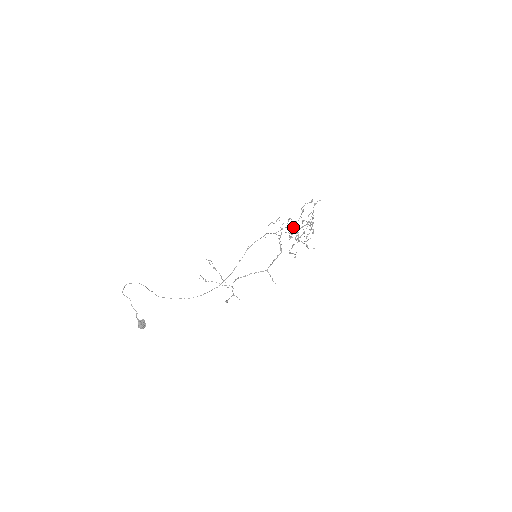
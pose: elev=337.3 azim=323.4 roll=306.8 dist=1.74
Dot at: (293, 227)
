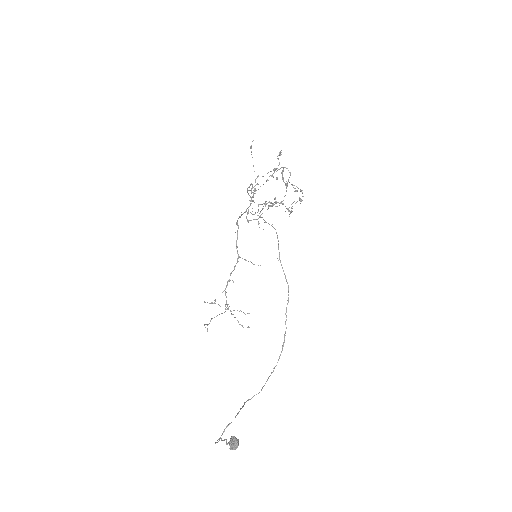
Dot at: occluded
